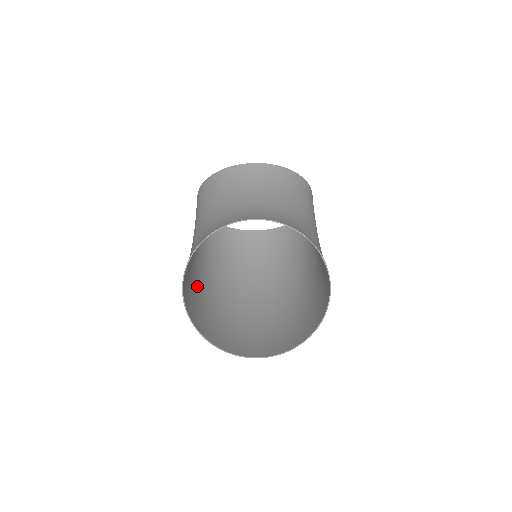
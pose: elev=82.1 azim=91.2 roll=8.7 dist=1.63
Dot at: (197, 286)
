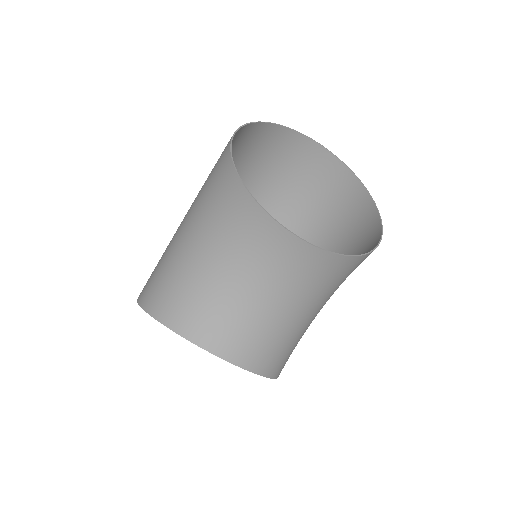
Dot at: occluded
